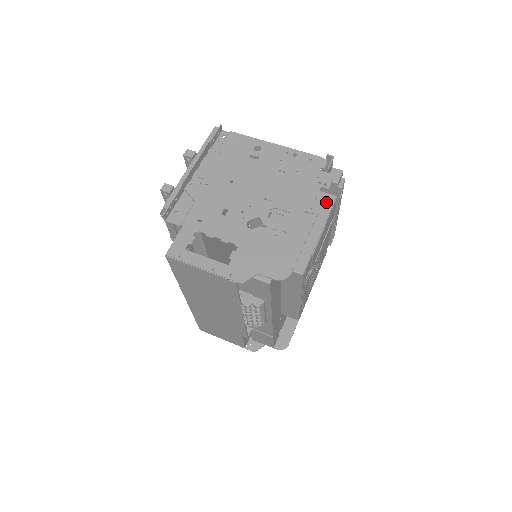
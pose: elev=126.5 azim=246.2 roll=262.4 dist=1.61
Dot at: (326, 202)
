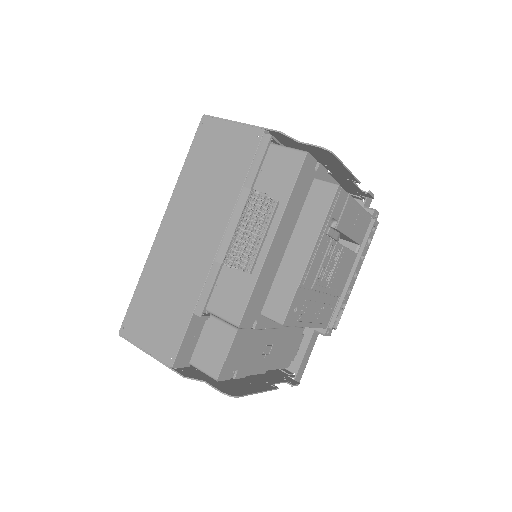
Dot at: occluded
